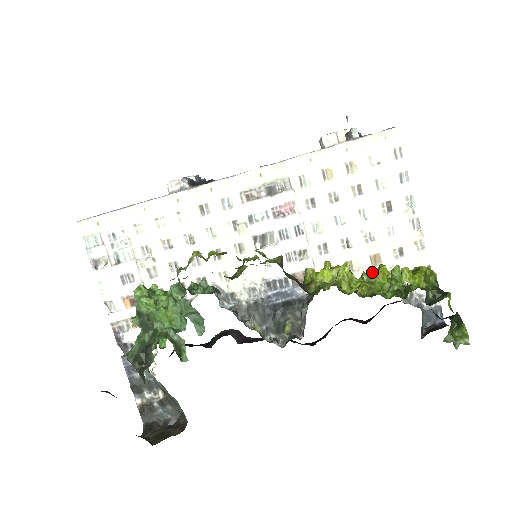
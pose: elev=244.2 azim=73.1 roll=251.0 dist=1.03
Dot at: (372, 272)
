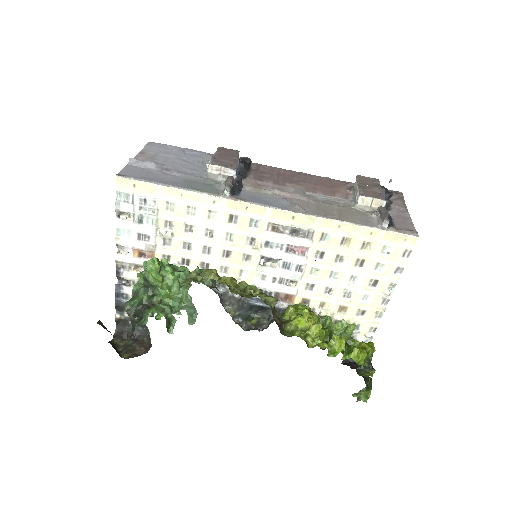
Dot at: (334, 339)
